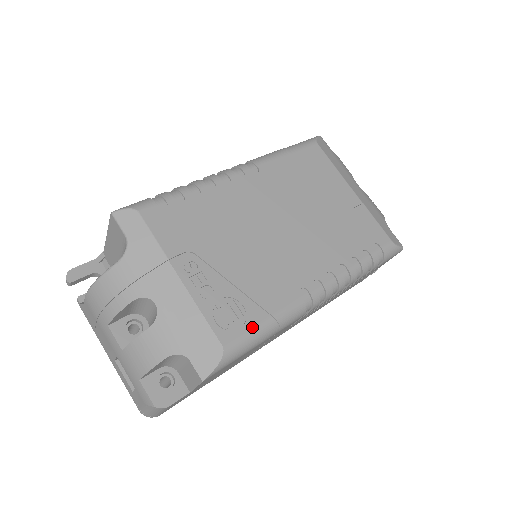
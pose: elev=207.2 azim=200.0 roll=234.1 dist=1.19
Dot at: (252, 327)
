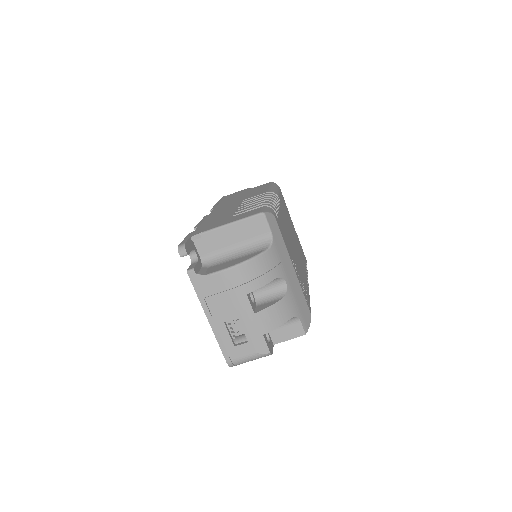
Dot at: occluded
